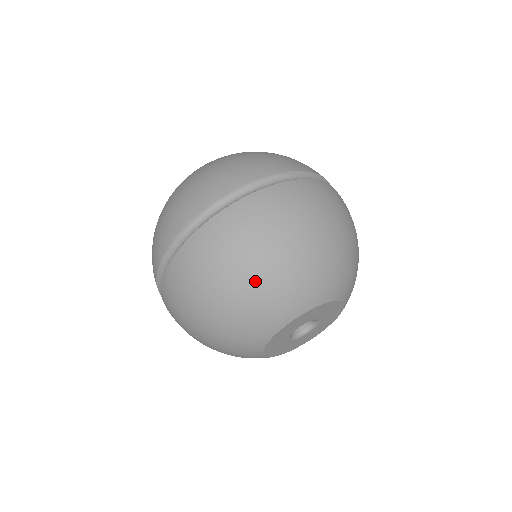
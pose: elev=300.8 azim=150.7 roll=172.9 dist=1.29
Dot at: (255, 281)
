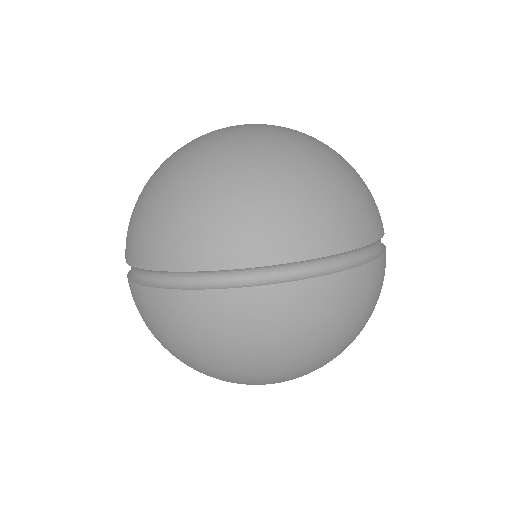
Dot at: (213, 366)
